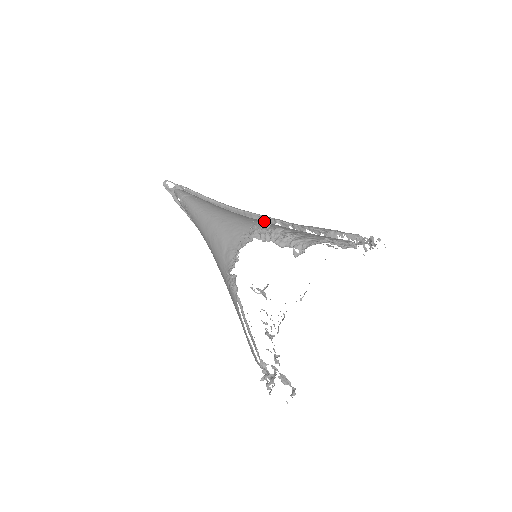
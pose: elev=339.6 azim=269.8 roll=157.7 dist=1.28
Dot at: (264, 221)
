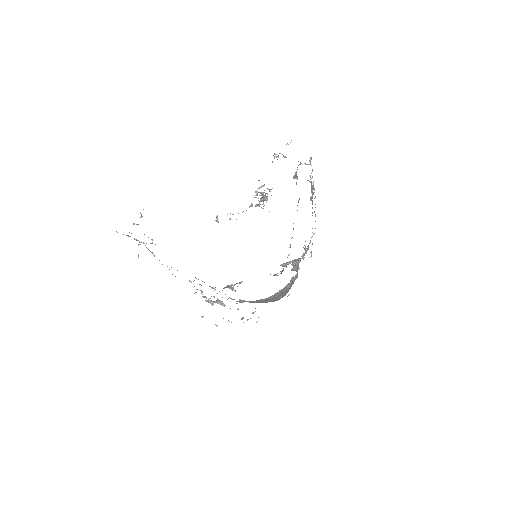
Dot at: occluded
